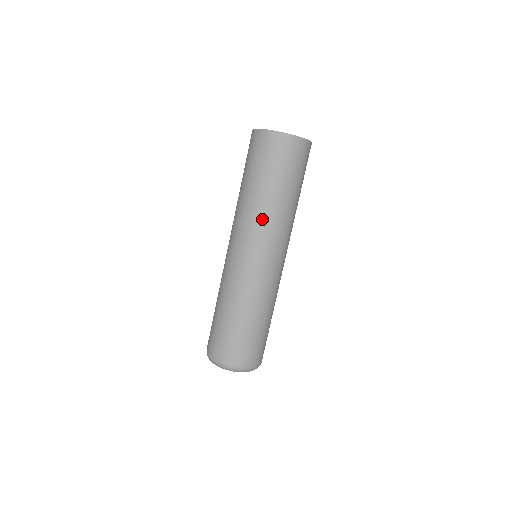
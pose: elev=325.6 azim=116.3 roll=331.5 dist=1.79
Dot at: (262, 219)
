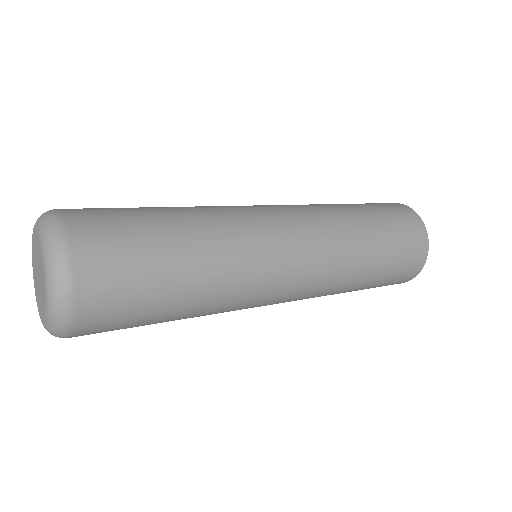
Dot at: occluded
